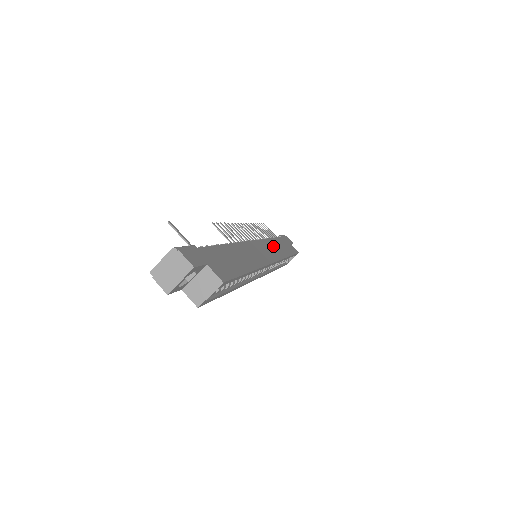
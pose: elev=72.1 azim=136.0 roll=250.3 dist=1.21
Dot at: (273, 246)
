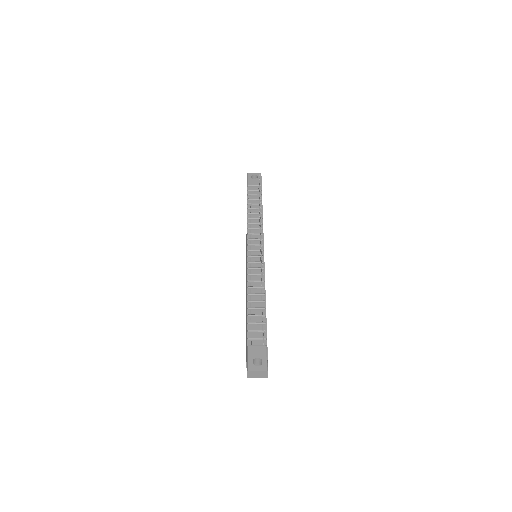
Dot at: occluded
